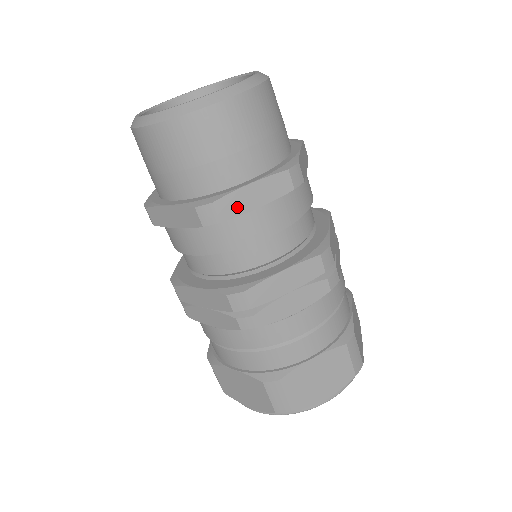
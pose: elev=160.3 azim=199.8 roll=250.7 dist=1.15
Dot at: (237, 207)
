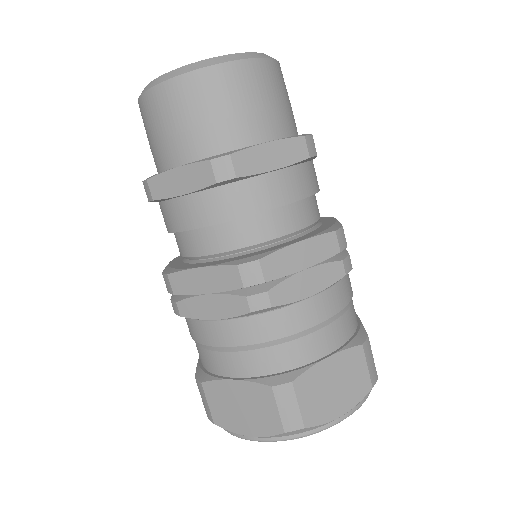
Dot at: (166, 189)
